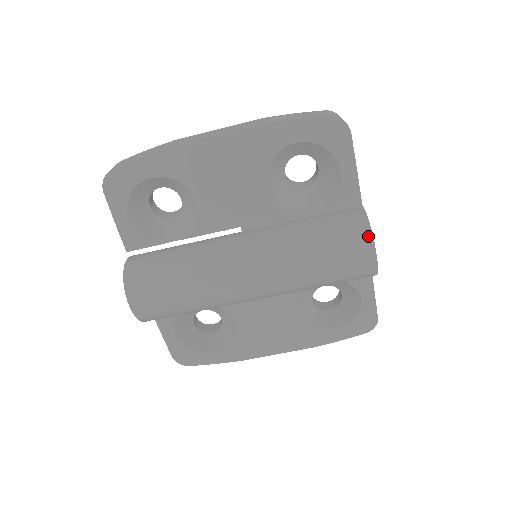
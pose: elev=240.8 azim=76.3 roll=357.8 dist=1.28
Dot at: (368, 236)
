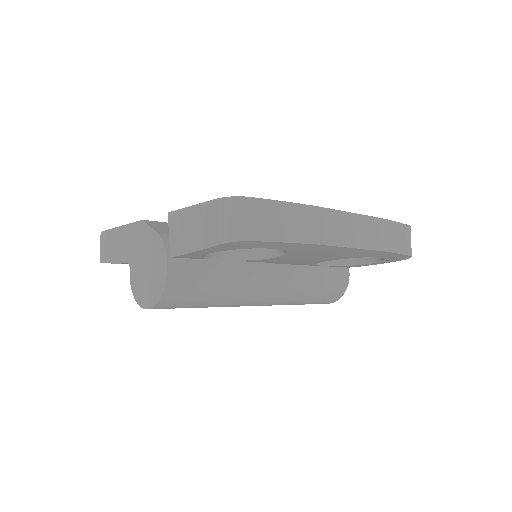
Dot at: (337, 299)
